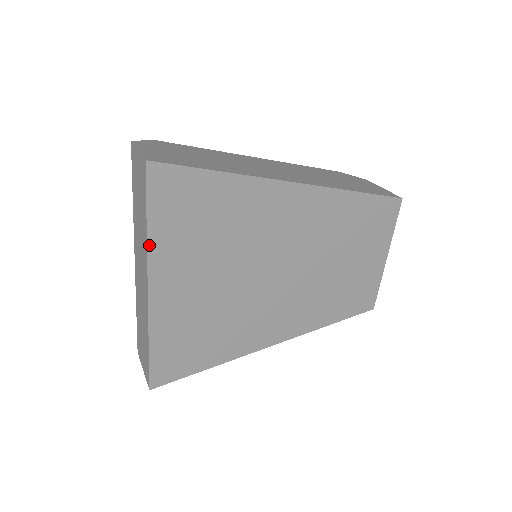
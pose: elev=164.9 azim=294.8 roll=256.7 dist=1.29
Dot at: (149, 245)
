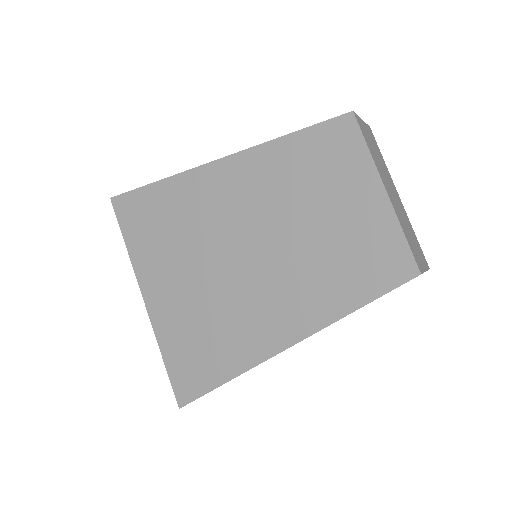
Dot at: (132, 260)
